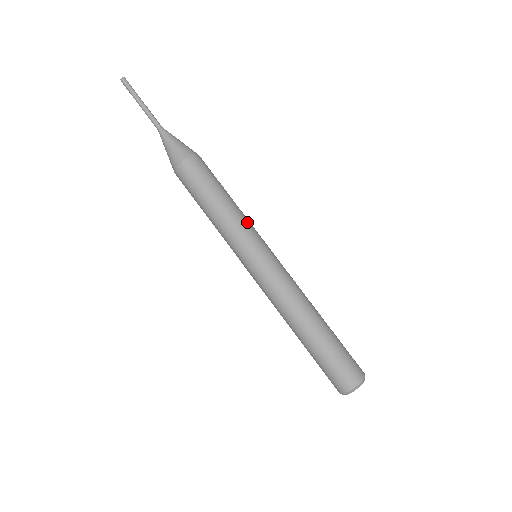
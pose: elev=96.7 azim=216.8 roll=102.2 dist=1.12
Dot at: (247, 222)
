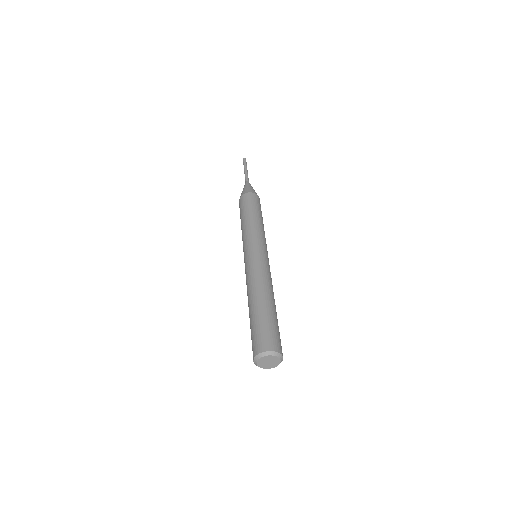
Dot at: occluded
